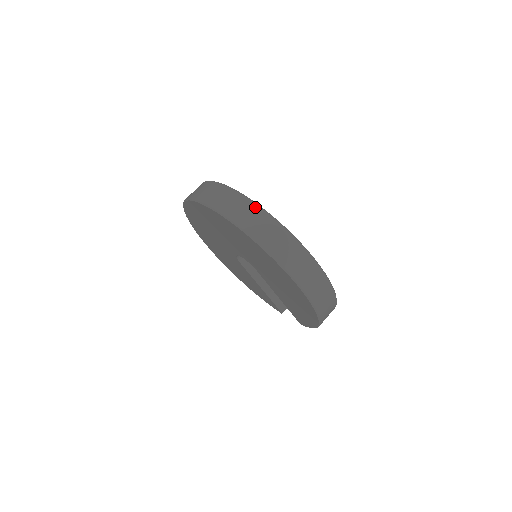
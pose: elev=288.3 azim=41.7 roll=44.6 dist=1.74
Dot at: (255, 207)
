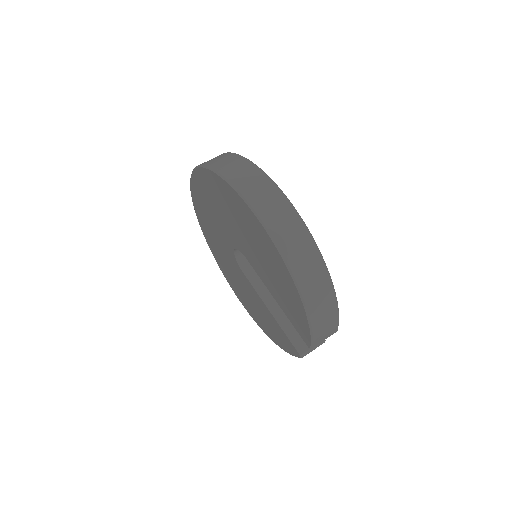
Dot at: (225, 154)
